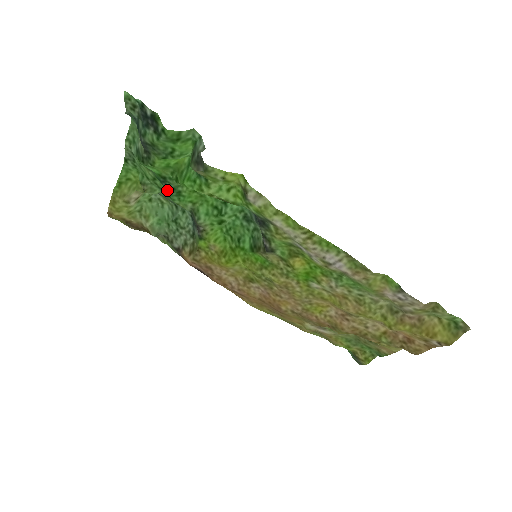
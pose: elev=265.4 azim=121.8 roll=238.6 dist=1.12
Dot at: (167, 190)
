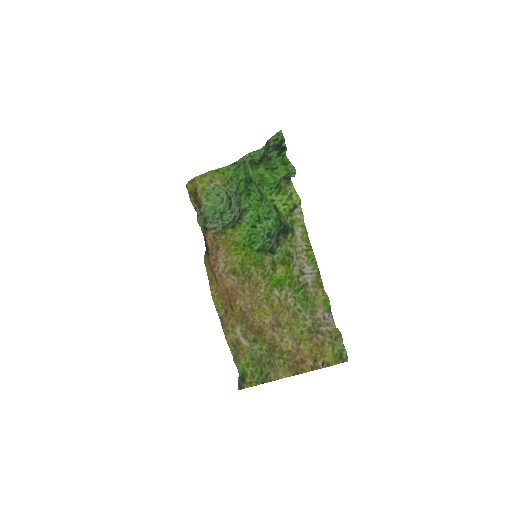
Dot at: (245, 188)
